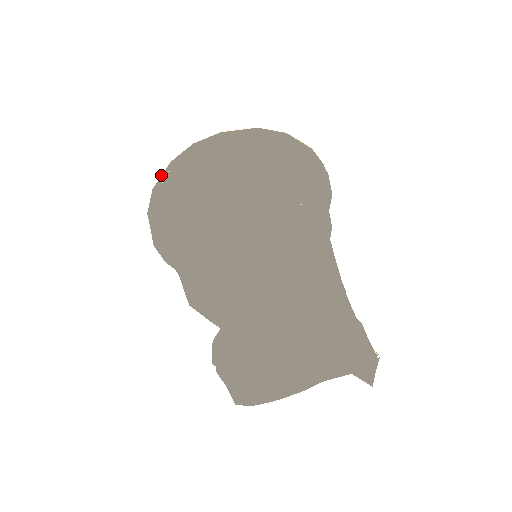
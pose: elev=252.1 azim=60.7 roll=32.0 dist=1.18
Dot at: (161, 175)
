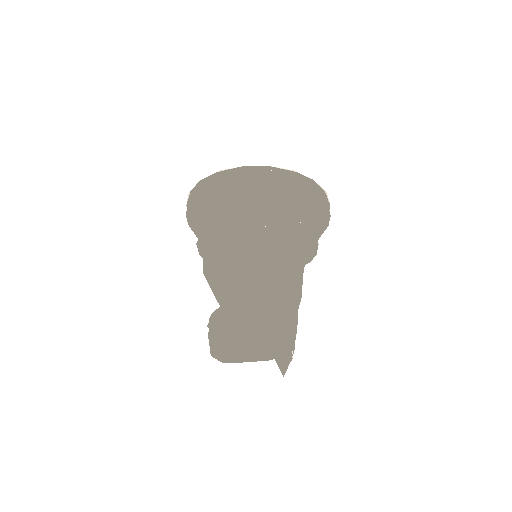
Dot at: (188, 198)
